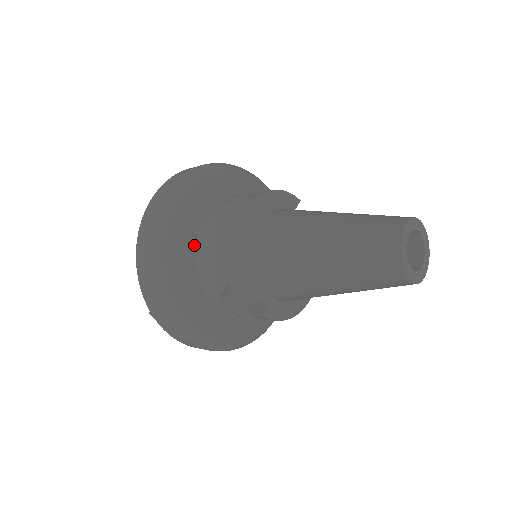
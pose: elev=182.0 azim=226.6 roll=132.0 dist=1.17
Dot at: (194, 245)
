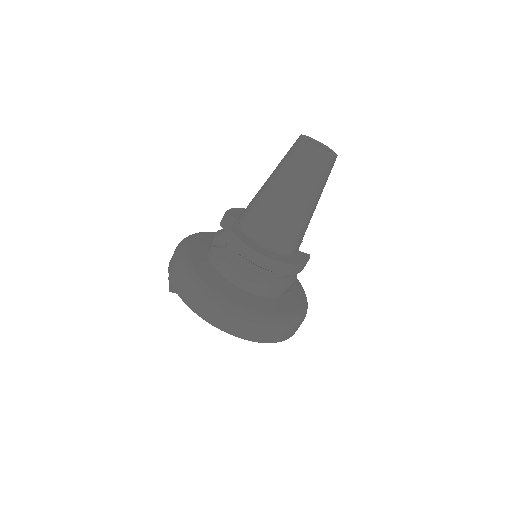
Dot at: occluded
